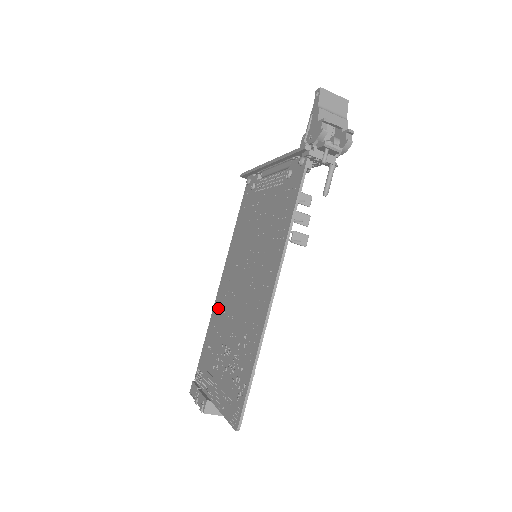
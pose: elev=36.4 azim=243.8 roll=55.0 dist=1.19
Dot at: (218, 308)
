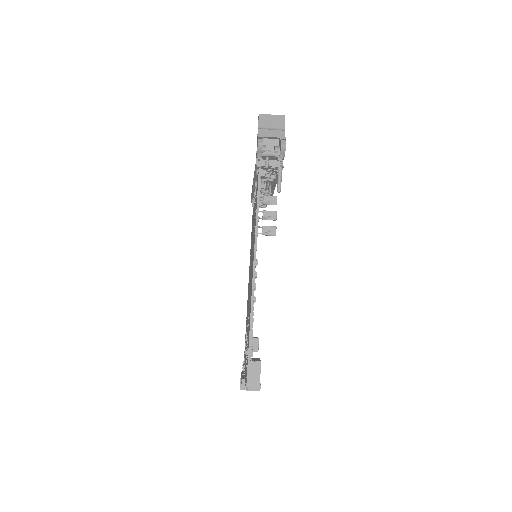
Dot at: (247, 307)
